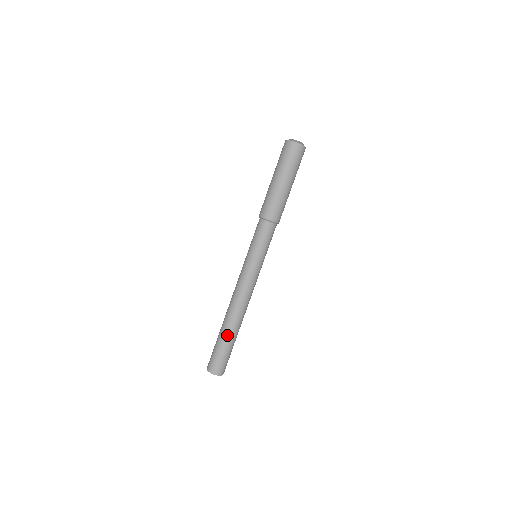
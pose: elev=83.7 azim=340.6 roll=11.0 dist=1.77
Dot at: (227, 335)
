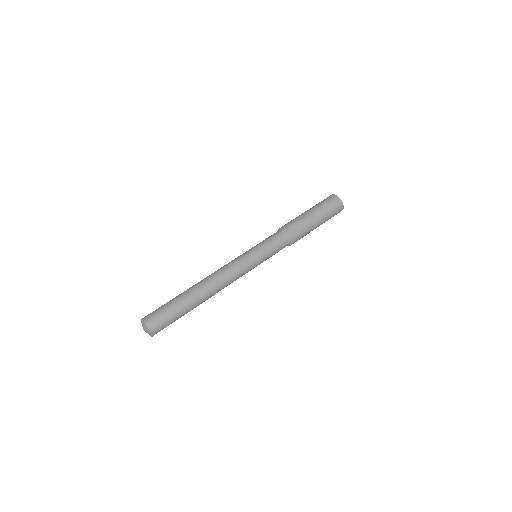
Dot at: (182, 293)
